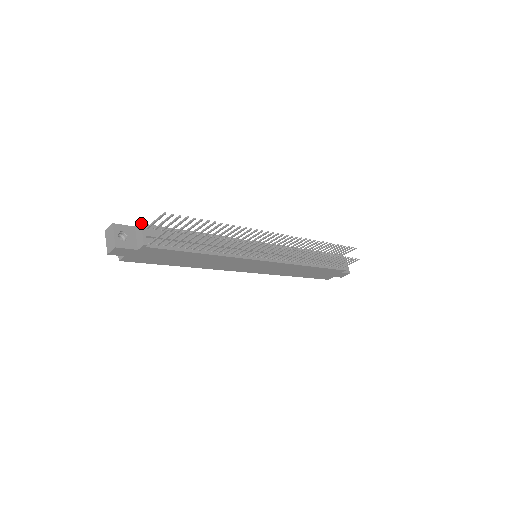
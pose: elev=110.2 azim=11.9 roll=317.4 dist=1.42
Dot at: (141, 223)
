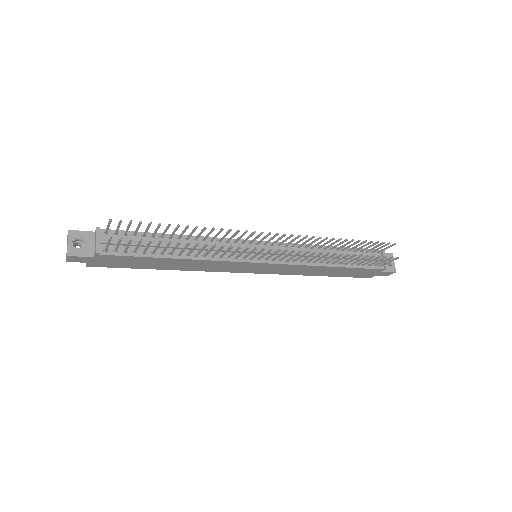
Dot at: (96, 229)
